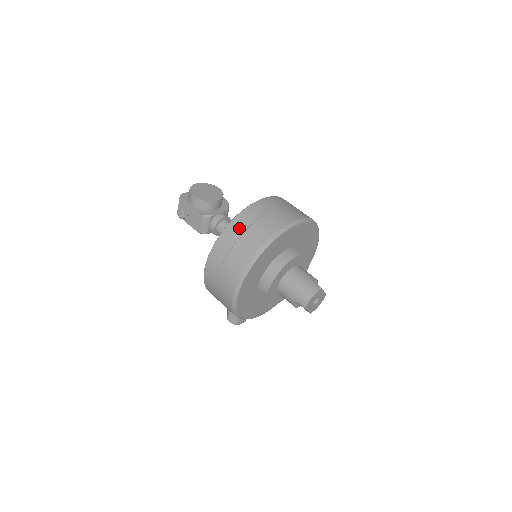
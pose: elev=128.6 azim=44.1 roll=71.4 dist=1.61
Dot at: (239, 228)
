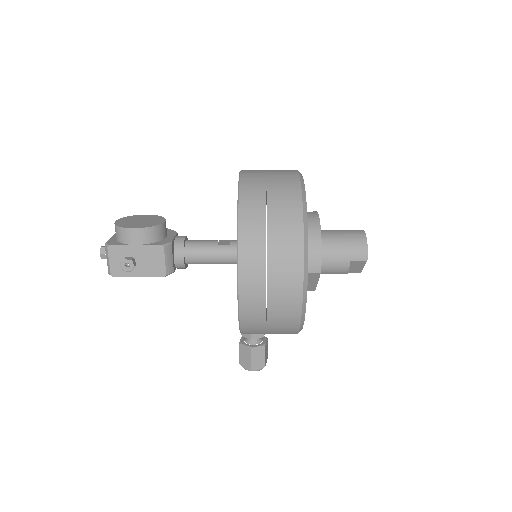
Dot at: (256, 204)
